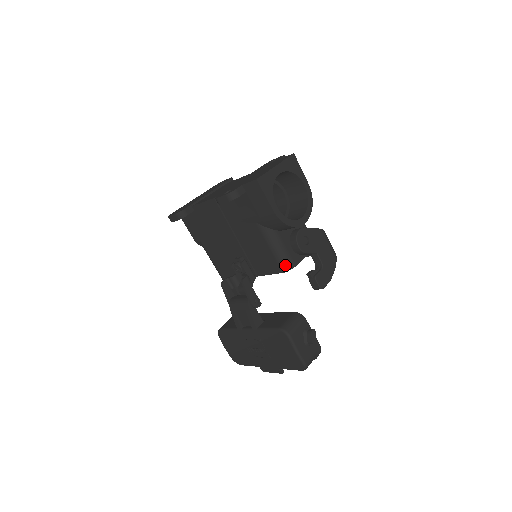
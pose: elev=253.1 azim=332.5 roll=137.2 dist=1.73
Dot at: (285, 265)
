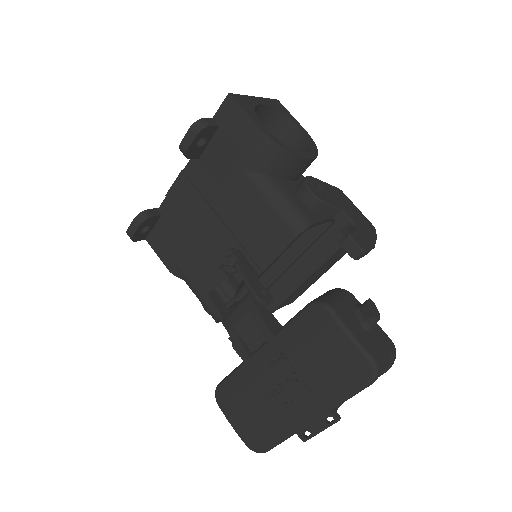
Dot at: (297, 222)
